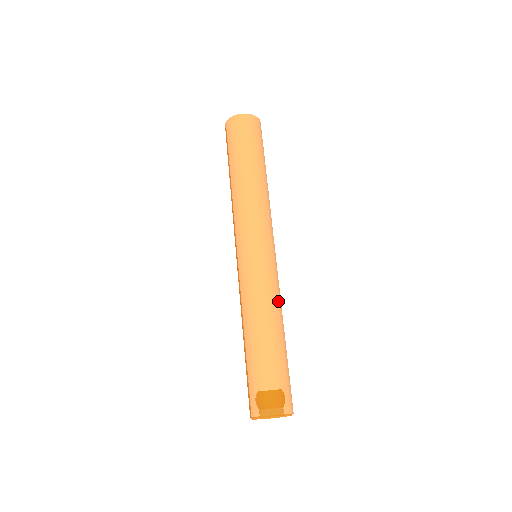
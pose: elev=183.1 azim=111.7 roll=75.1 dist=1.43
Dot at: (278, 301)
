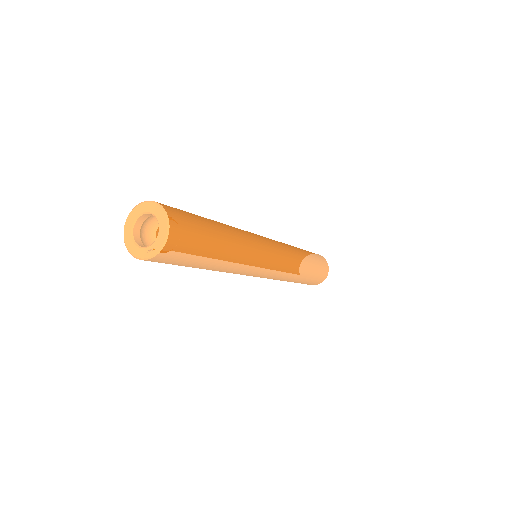
Dot at: occluded
